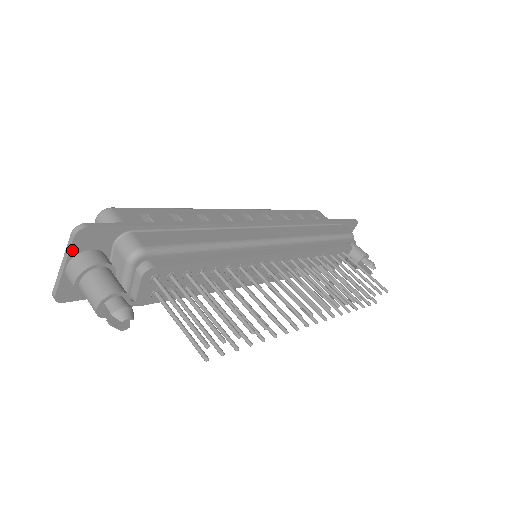
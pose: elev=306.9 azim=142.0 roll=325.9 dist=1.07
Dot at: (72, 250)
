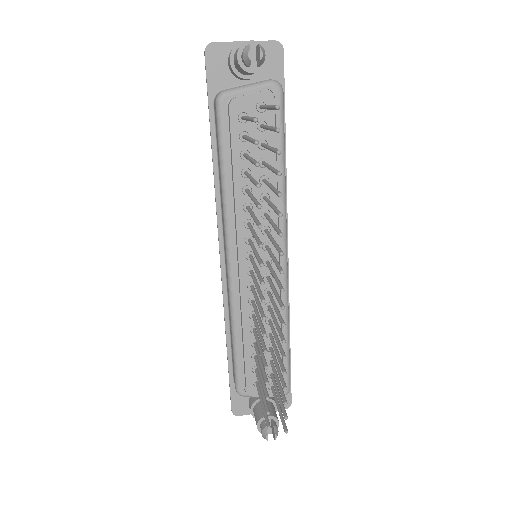
Dot at: (262, 43)
